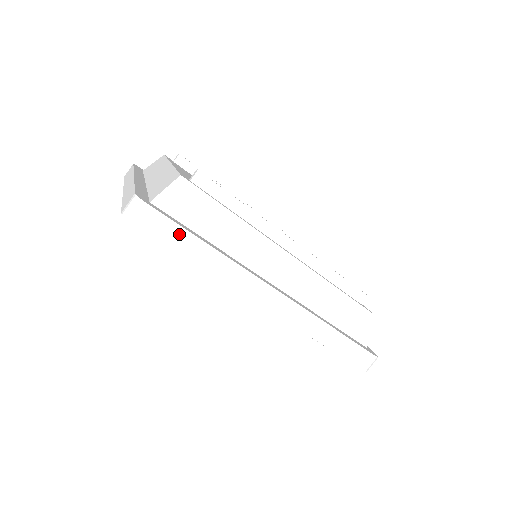
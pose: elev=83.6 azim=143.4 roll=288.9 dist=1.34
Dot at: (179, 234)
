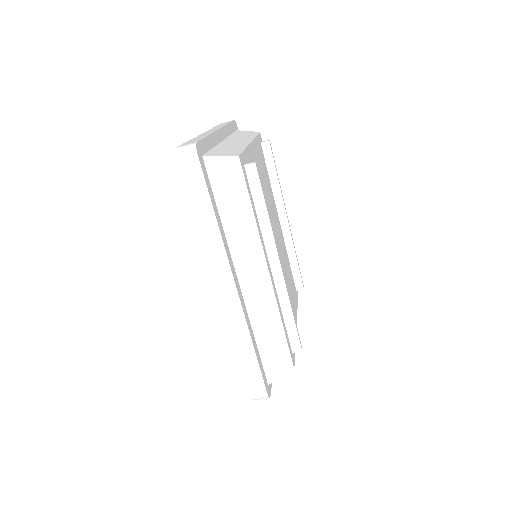
Dot at: (202, 193)
